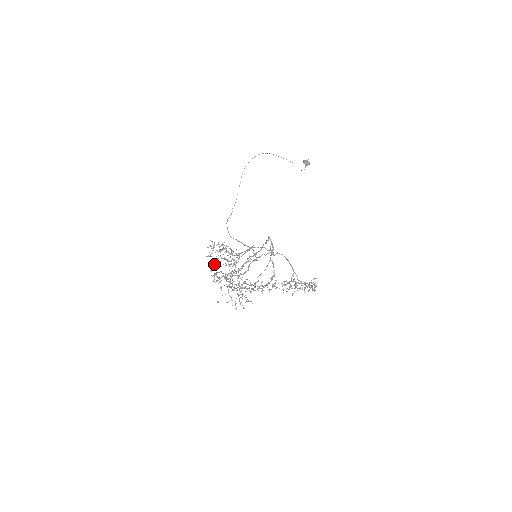
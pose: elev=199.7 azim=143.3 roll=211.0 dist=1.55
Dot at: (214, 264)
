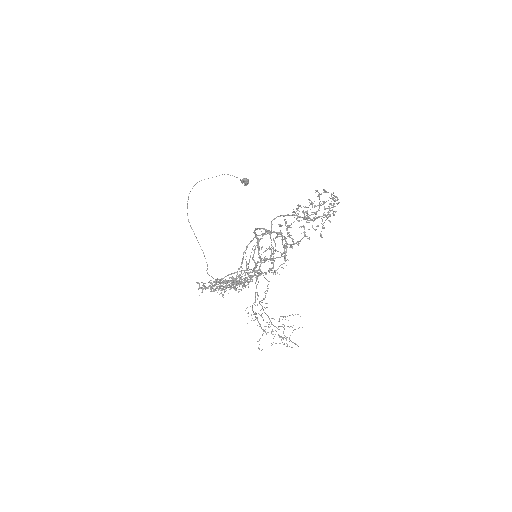
Dot at: occluded
